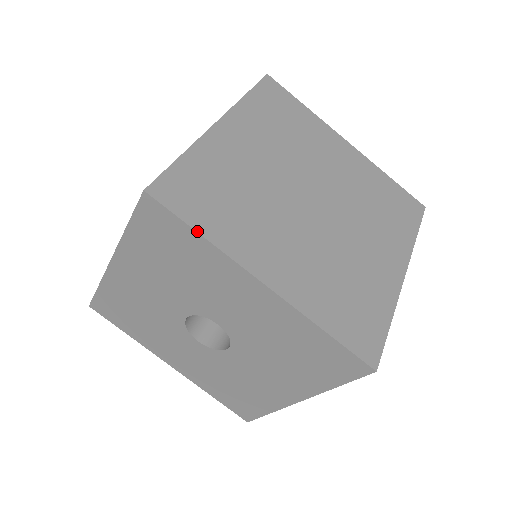
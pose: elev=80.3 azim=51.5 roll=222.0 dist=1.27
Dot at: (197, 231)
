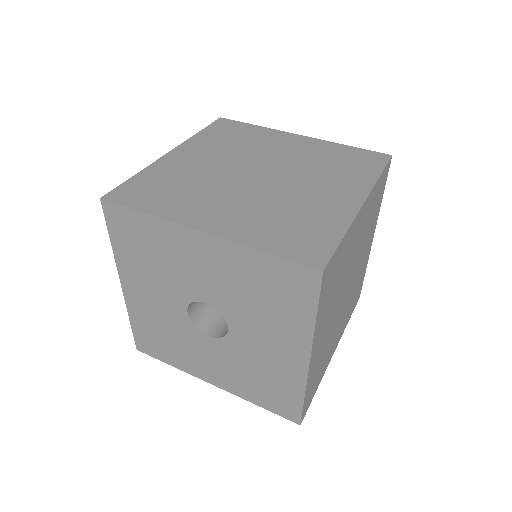
Dot at: (317, 314)
